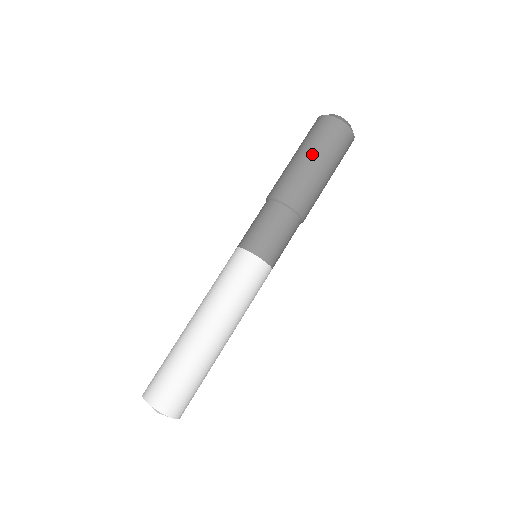
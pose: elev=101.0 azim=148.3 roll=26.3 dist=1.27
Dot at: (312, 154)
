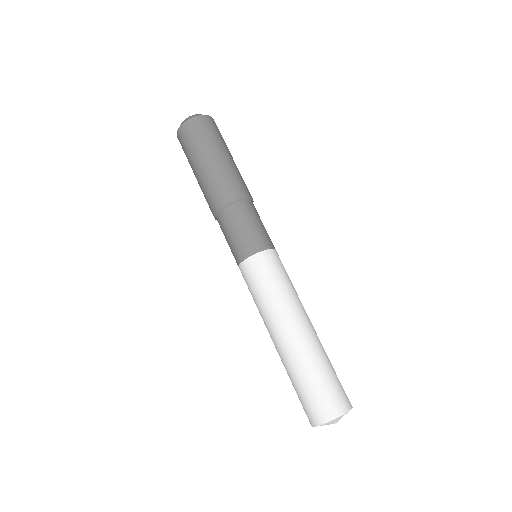
Dot at: (217, 151)
